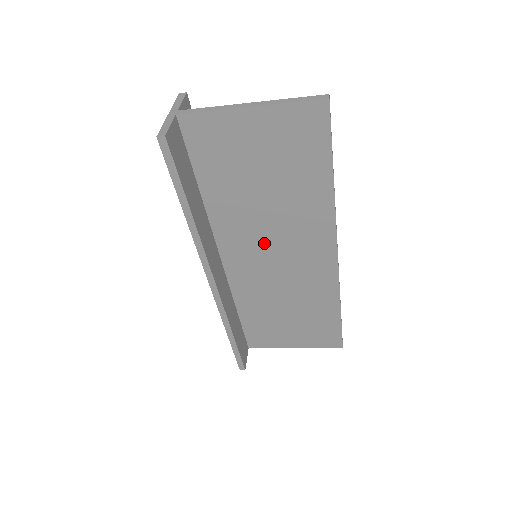
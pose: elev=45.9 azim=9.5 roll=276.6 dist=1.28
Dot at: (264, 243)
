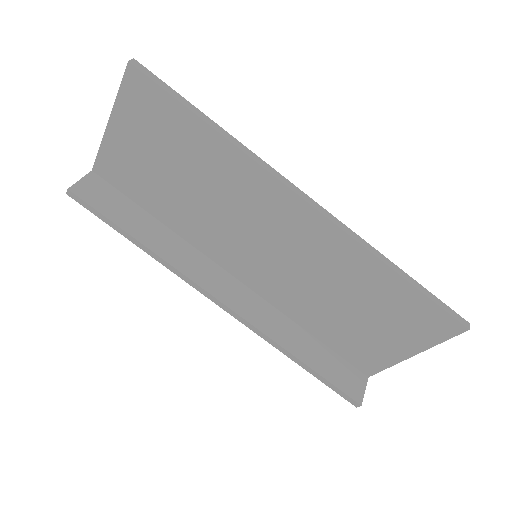
Dot at: (242, 237)
